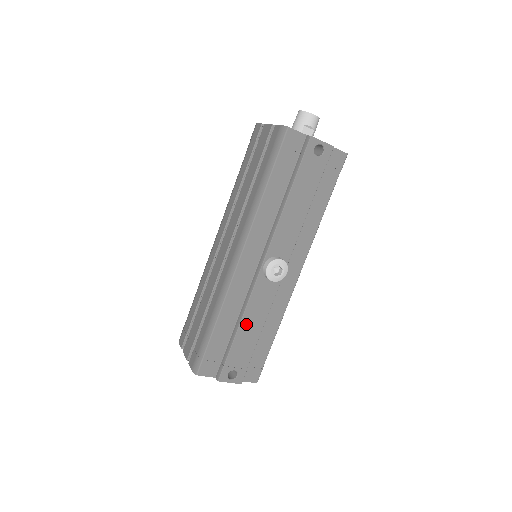
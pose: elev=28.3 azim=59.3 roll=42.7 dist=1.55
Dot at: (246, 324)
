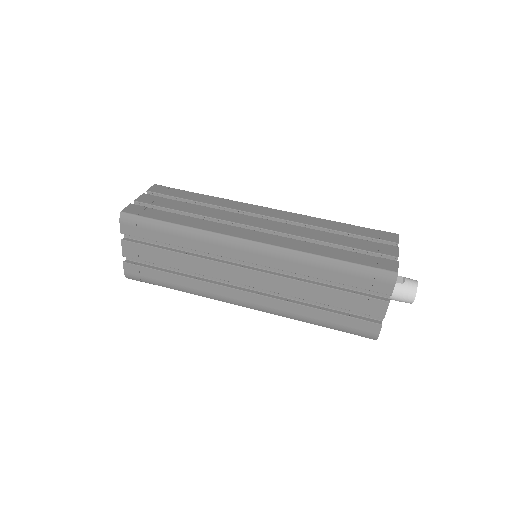
Dot at: occluded
